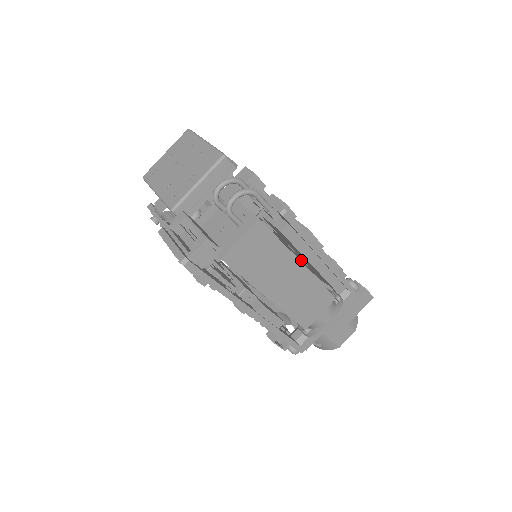
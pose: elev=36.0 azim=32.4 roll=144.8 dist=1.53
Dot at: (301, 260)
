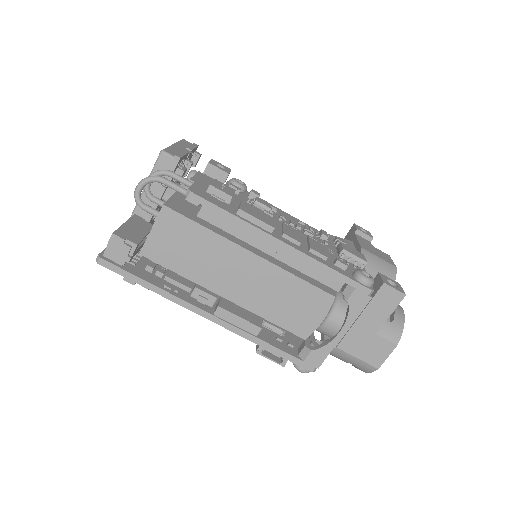
Dot at: occluded
